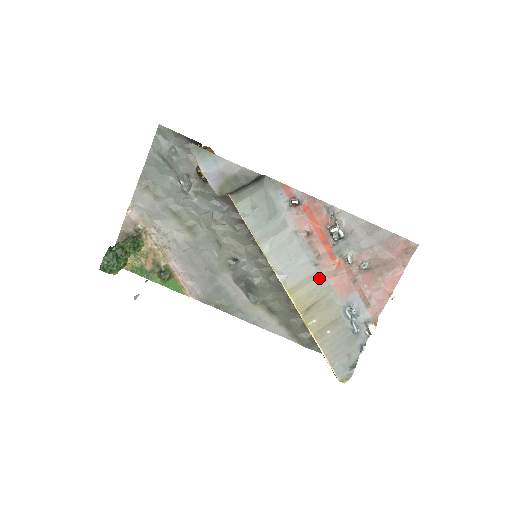
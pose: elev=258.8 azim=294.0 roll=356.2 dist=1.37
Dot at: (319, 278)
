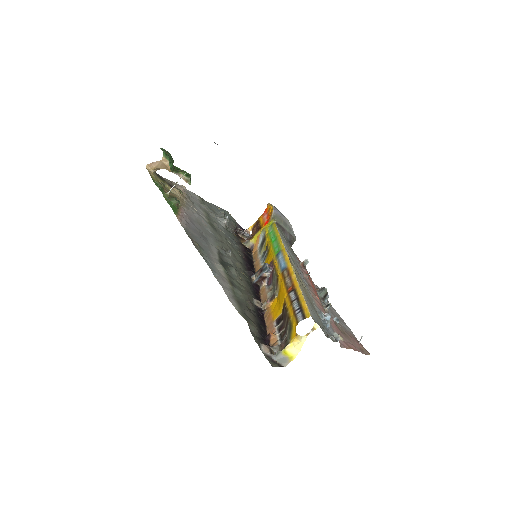
Dot at: occluded
